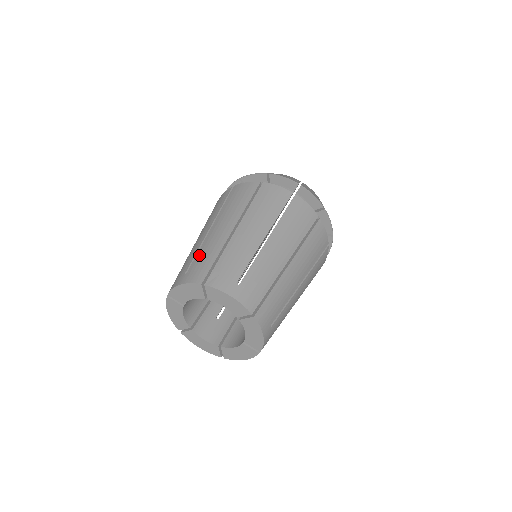
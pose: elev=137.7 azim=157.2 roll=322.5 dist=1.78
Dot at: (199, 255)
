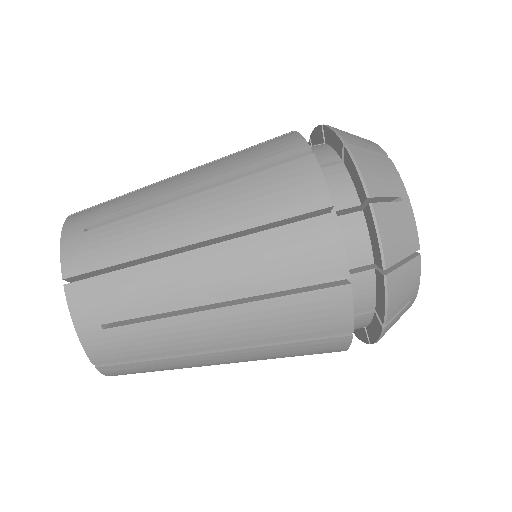
Dot at: (122, 225)
